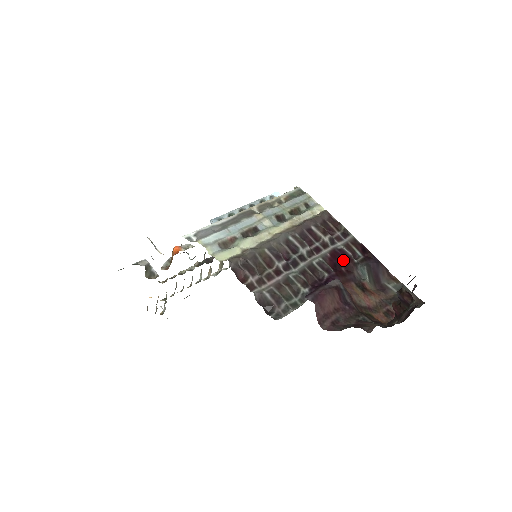
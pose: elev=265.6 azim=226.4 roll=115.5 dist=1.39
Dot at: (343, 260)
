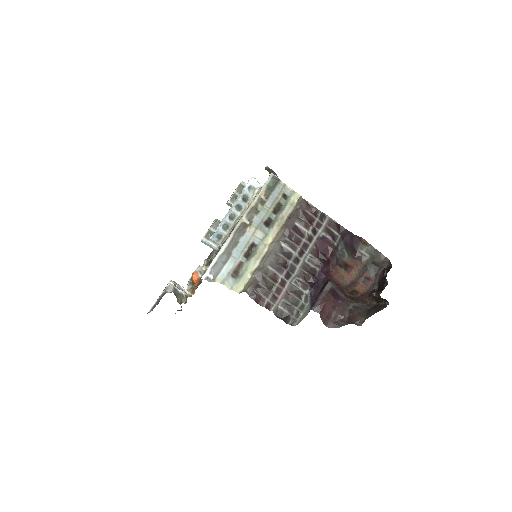
Dot at: (326, 248)
